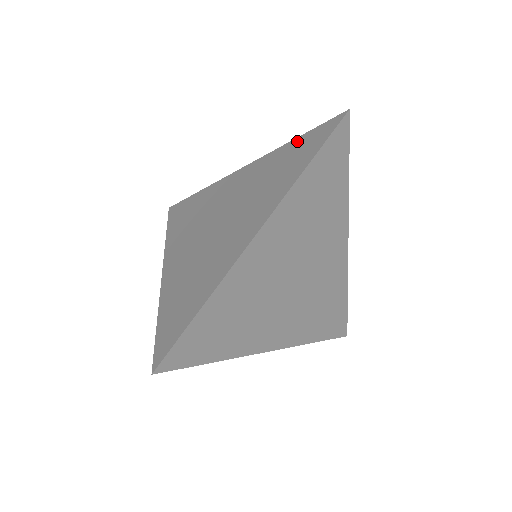
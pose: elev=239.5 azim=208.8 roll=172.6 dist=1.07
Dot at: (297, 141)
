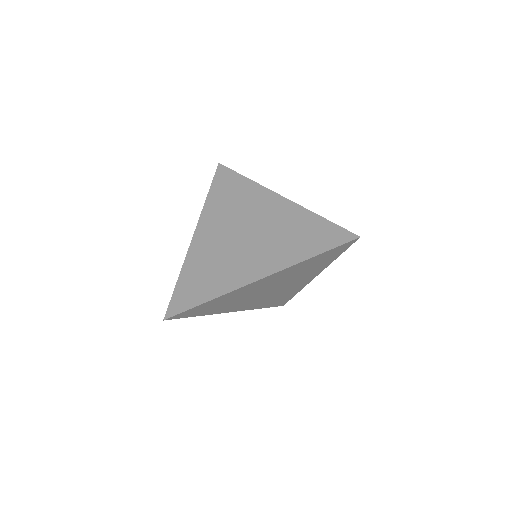
Dot at: (322, 222)
